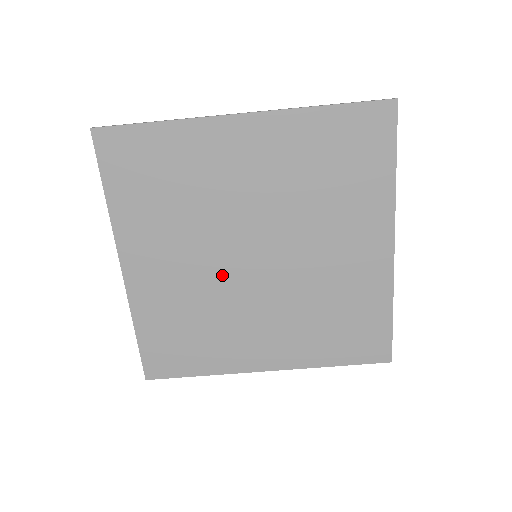
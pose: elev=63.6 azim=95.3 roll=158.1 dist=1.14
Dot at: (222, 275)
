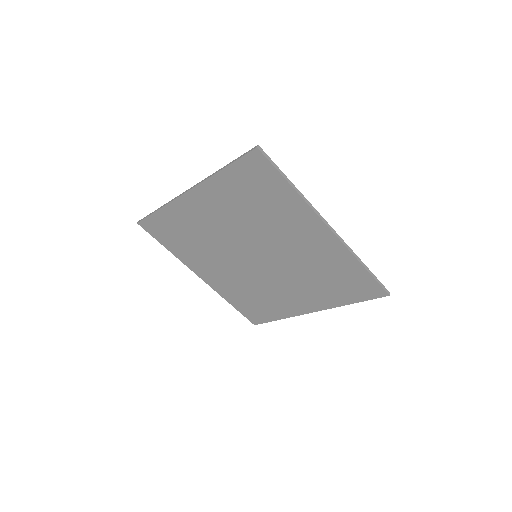
Dot at: (231, 244)
